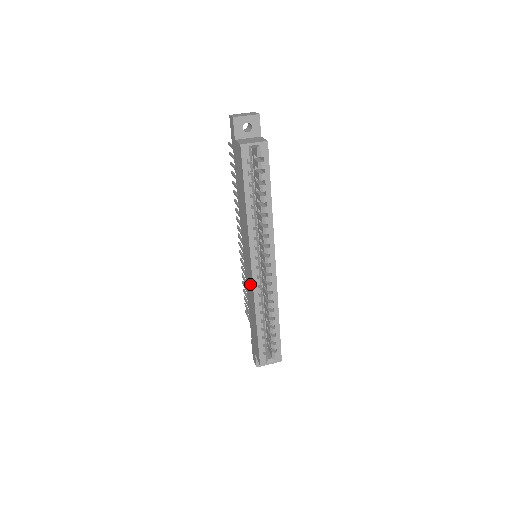
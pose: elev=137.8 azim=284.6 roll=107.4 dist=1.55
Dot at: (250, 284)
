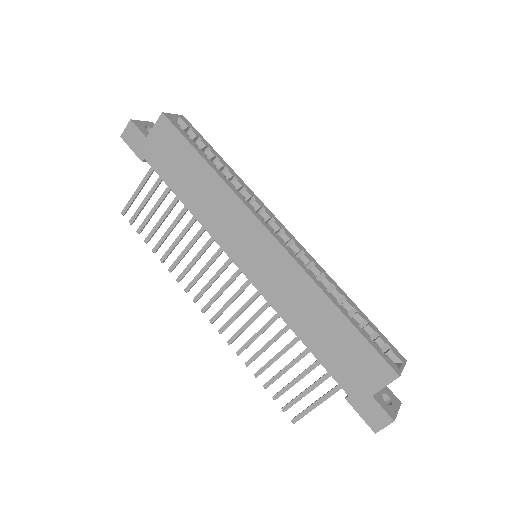
Dot at: (283, 273)
